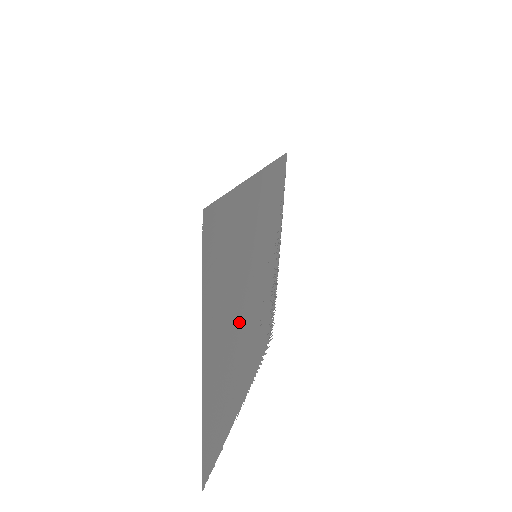
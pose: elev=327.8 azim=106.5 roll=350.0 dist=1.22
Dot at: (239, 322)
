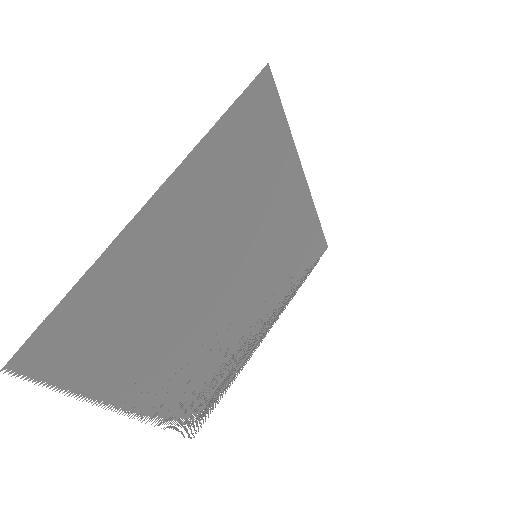
Dot at: (201, 275)
